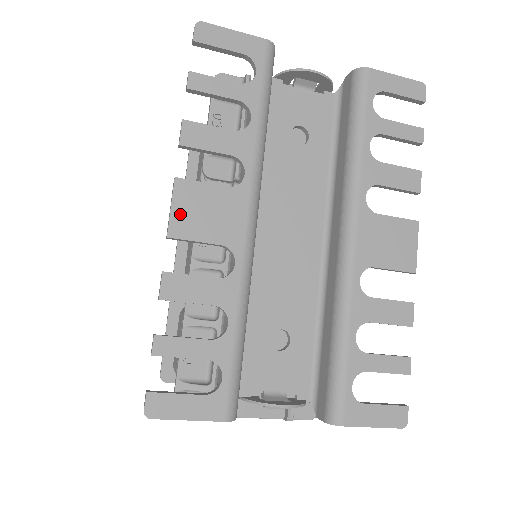
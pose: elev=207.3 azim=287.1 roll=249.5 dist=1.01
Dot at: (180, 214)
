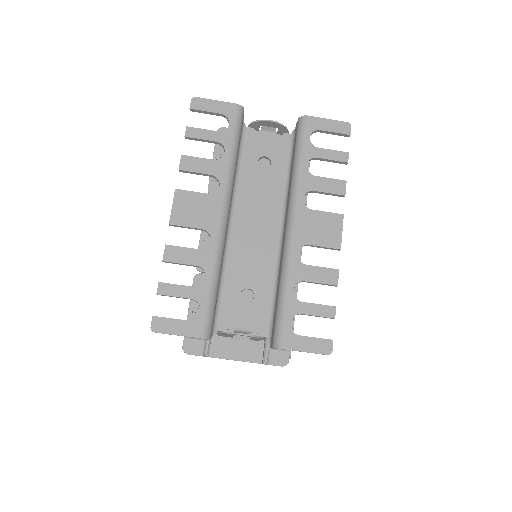
Dot at: (177, 210)
